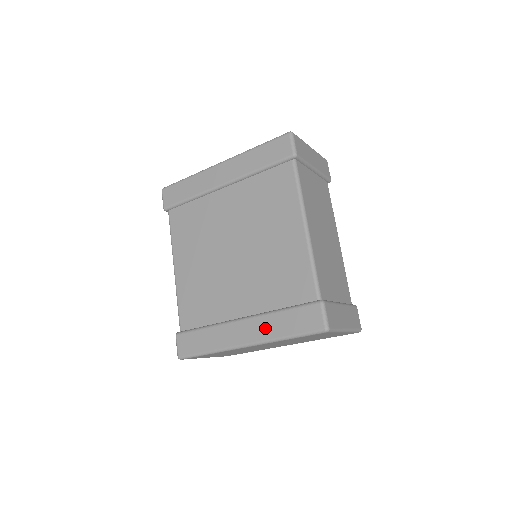
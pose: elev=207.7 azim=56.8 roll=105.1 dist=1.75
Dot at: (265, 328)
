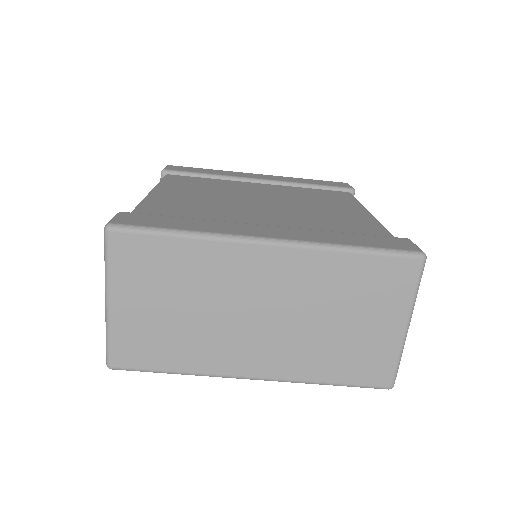
Dot at: (313, 235)
